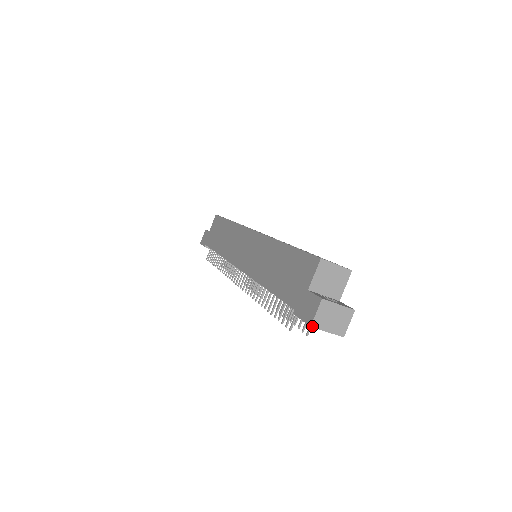
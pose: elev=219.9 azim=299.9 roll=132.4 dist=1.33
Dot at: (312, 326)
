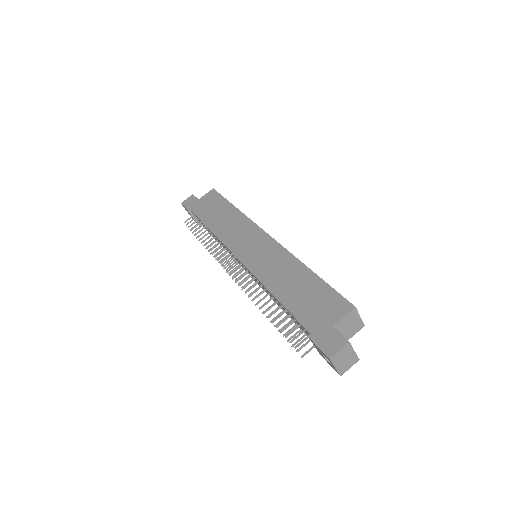
Dot at: (331, 359)
